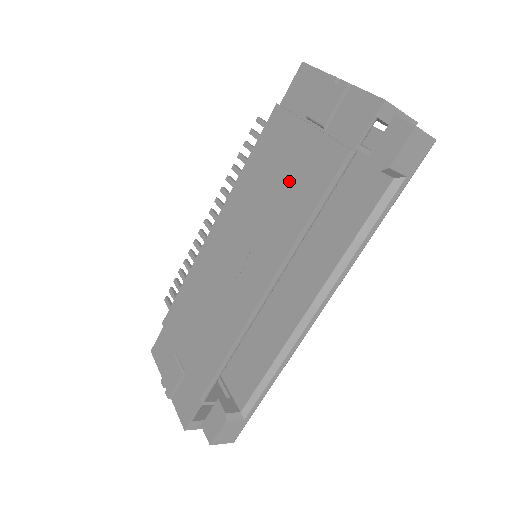
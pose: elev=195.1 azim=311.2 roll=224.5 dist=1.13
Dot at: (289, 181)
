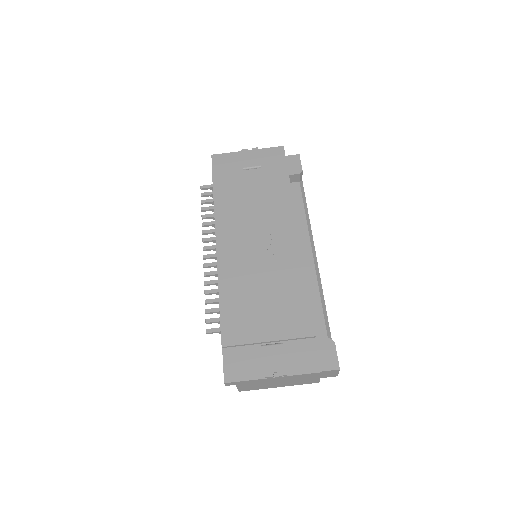
Dot at: (262, 194)
